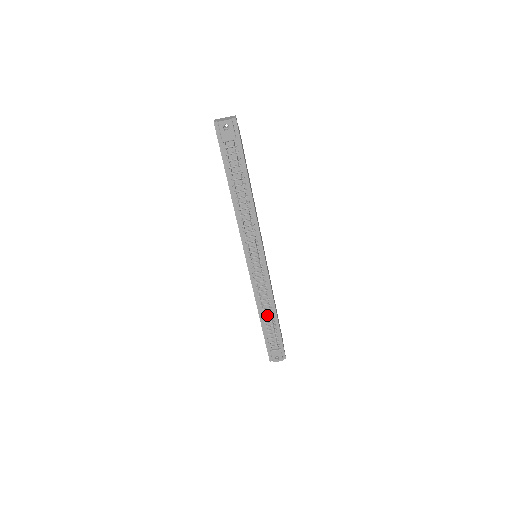
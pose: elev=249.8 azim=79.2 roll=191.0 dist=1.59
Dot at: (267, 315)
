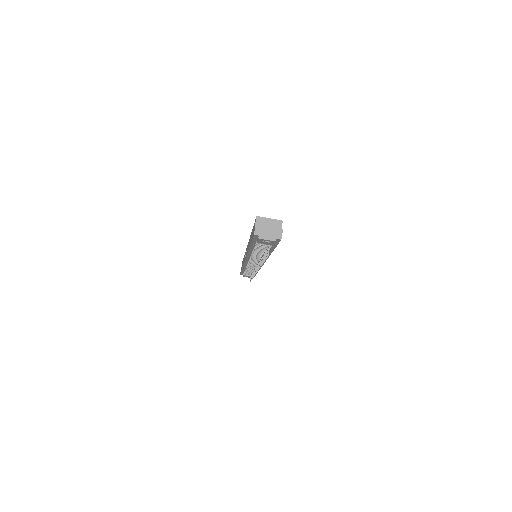
Dot at: (249, 270)
